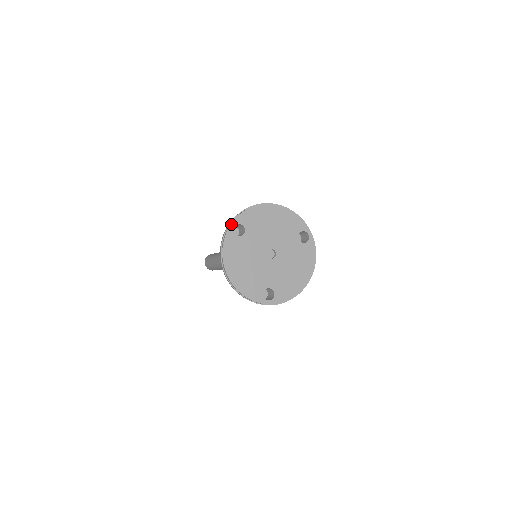
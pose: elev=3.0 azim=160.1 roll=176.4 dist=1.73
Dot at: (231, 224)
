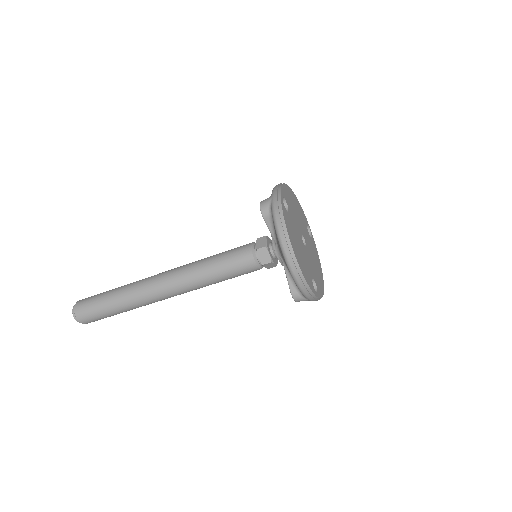
Dot at: (281, 195)
